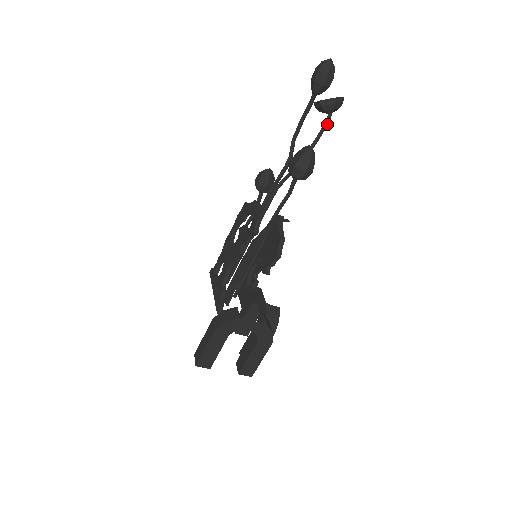
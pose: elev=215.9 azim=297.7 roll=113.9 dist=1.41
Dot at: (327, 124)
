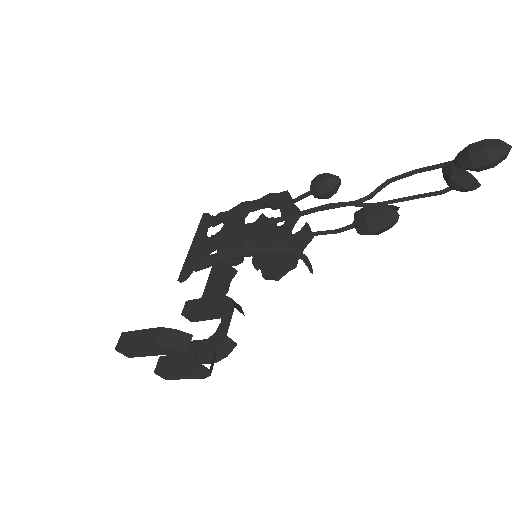
Dot at: (438, 194)
